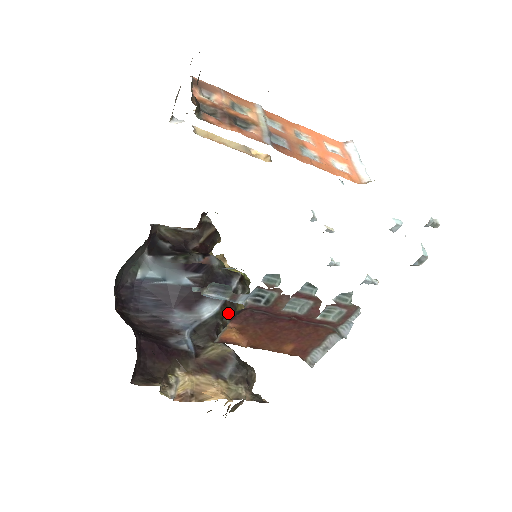
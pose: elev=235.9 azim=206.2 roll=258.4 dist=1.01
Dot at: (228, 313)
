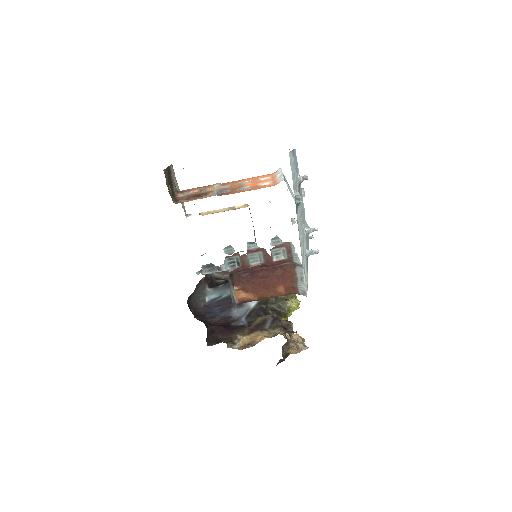
Dot at: (271, 301)
